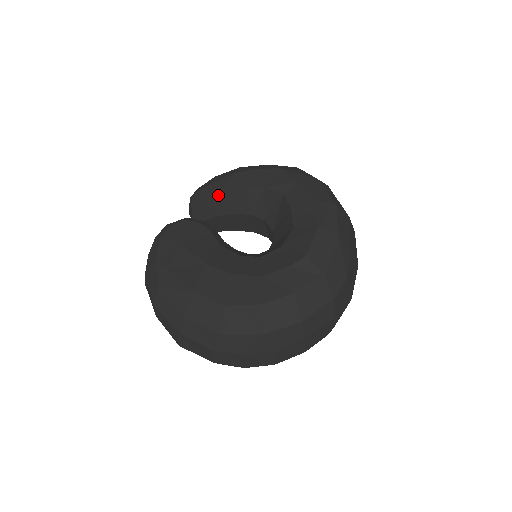
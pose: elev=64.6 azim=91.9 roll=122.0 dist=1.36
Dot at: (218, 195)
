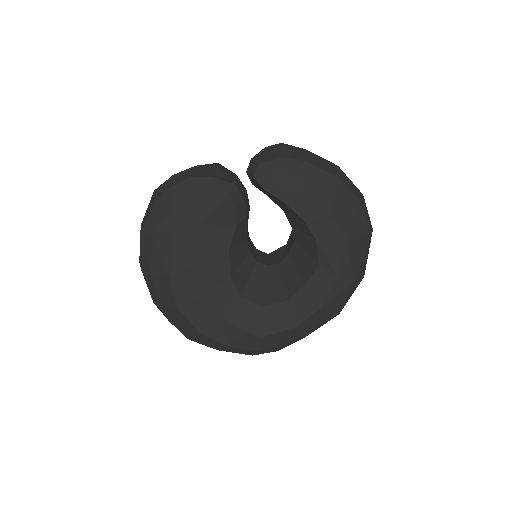
Dot at: (279, 199)
